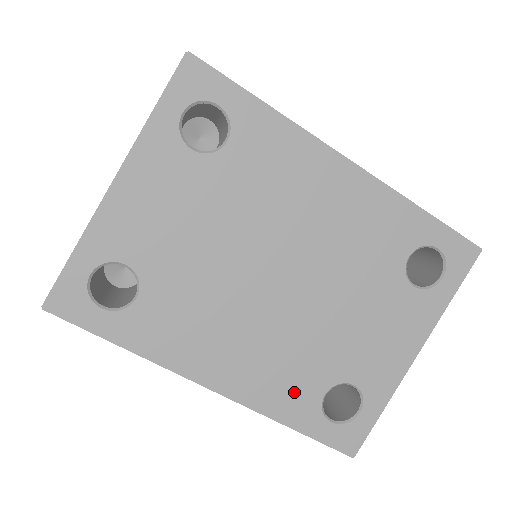
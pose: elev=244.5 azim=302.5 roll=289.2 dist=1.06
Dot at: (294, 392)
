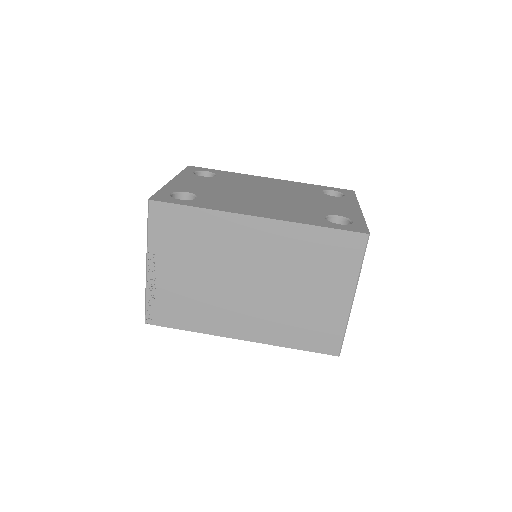
Dot at: (306, 217)
